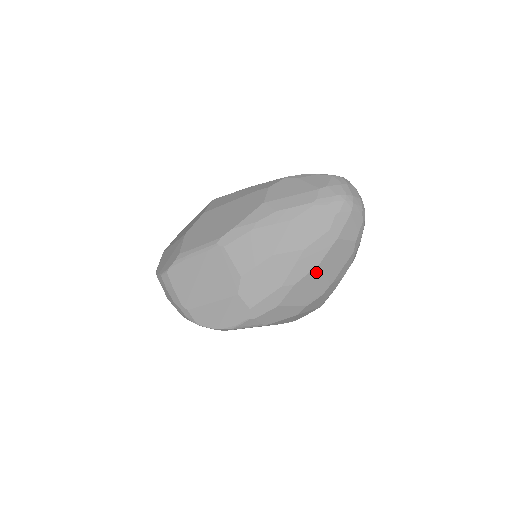
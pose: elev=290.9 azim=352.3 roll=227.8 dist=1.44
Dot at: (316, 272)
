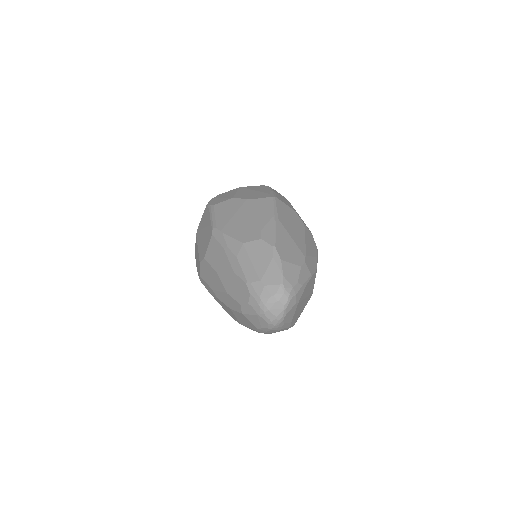
Dot at: occluded
